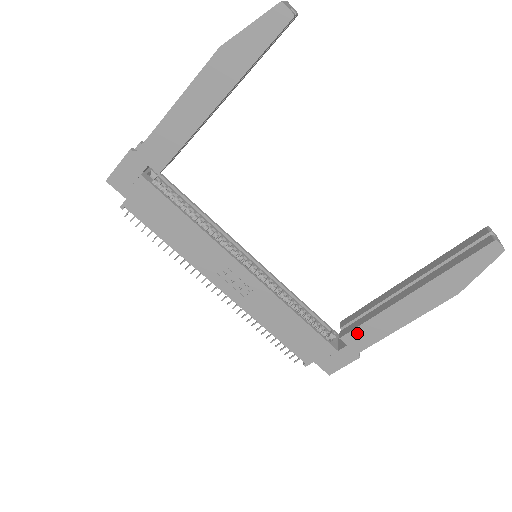
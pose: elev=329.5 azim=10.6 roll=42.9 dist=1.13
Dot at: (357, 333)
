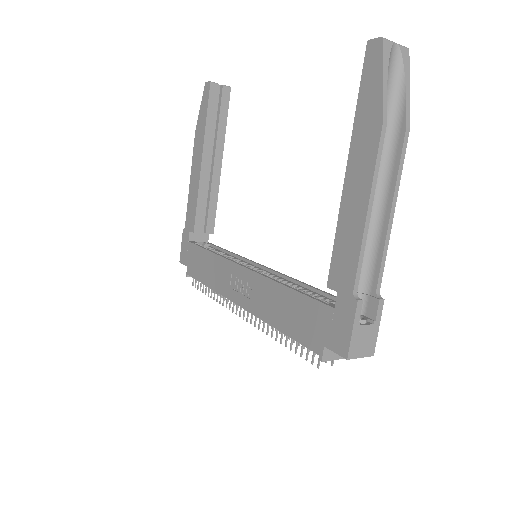
Dot at: (336, 265)
